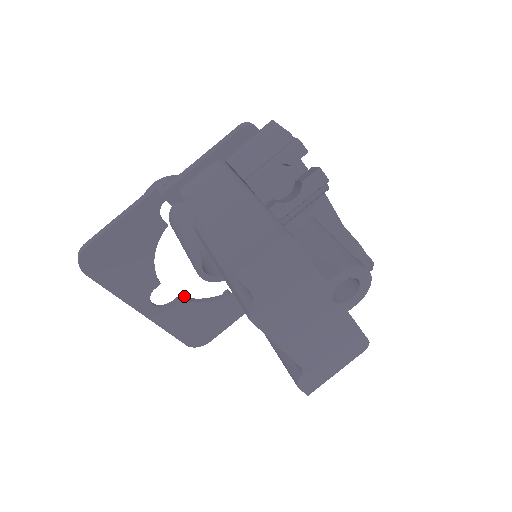
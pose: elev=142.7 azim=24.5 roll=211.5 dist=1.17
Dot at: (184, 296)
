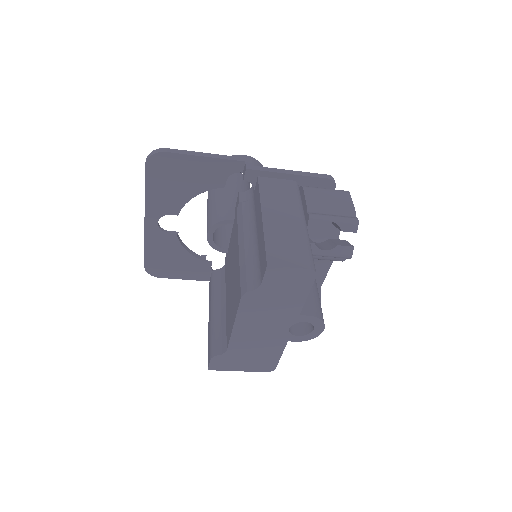
Dot at: occluded
